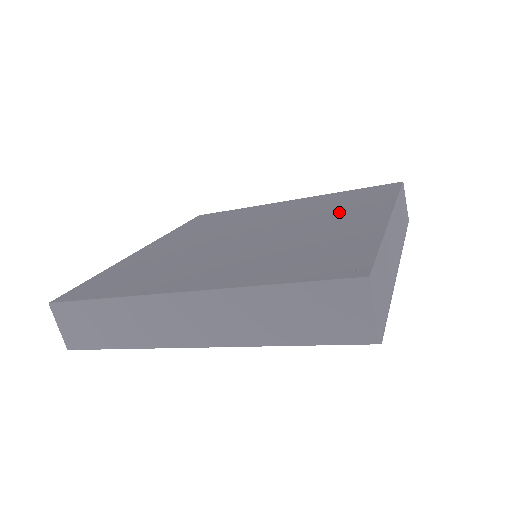
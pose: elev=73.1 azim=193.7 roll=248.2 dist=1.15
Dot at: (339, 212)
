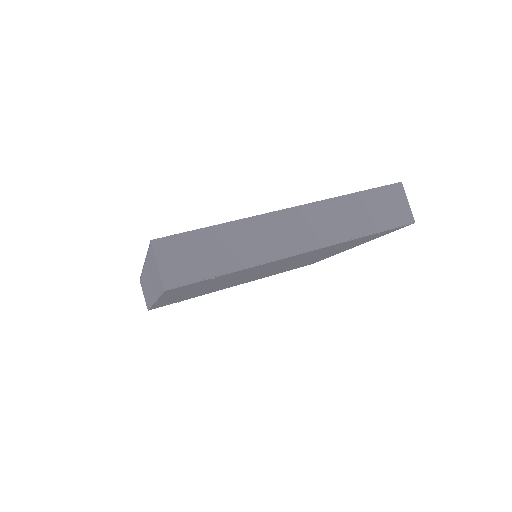
Dot at: occluded
